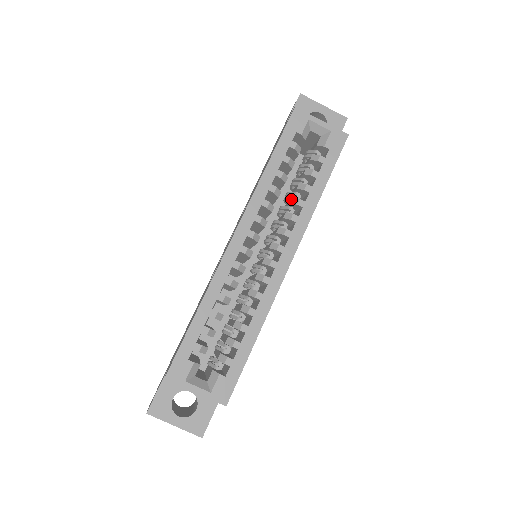
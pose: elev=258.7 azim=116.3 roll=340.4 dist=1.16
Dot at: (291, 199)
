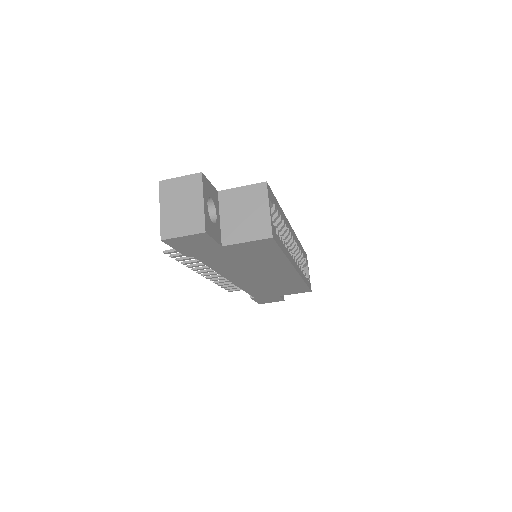
Dot at: occluded
